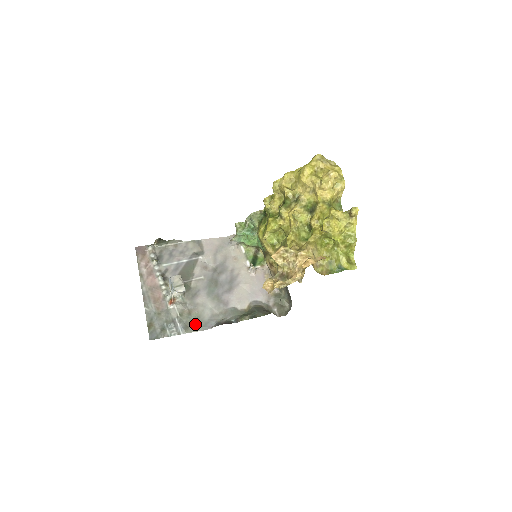
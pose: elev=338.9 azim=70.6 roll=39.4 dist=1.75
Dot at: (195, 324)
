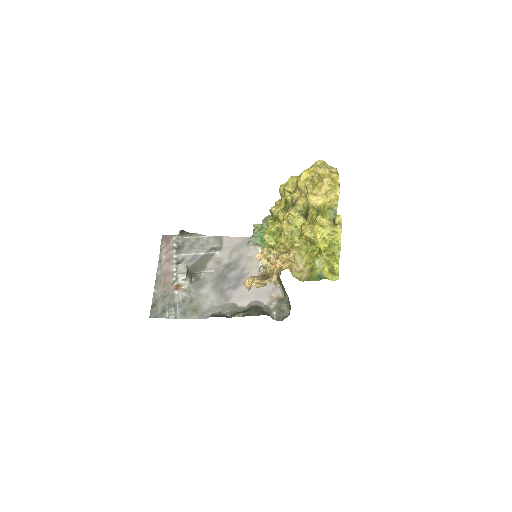
Dot at: (193, 312)
